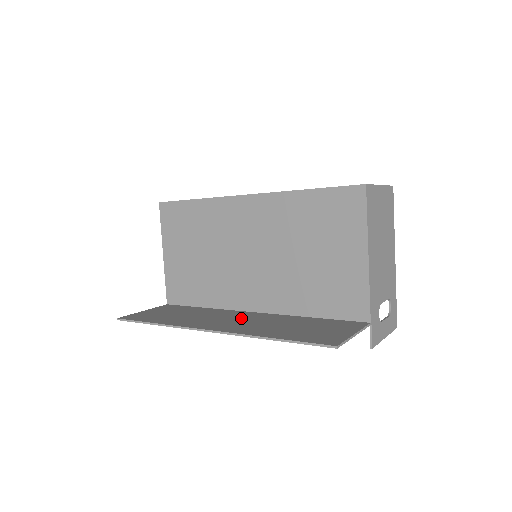
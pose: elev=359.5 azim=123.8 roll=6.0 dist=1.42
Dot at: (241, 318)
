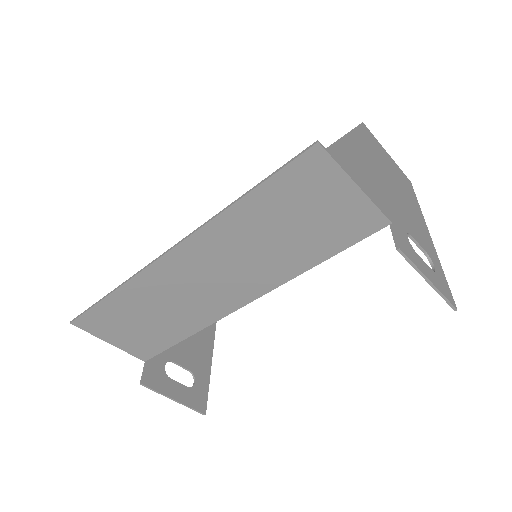
Dot at: (222, 281)
